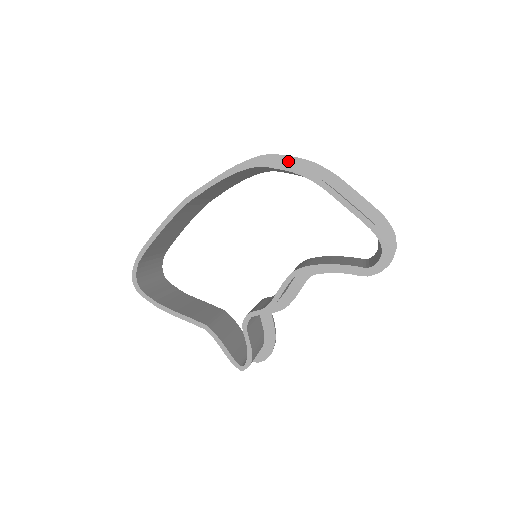
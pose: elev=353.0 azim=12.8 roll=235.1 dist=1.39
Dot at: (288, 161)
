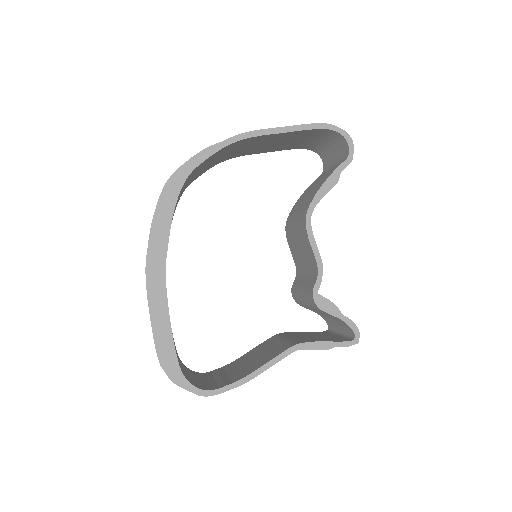
Dot at: occluded
